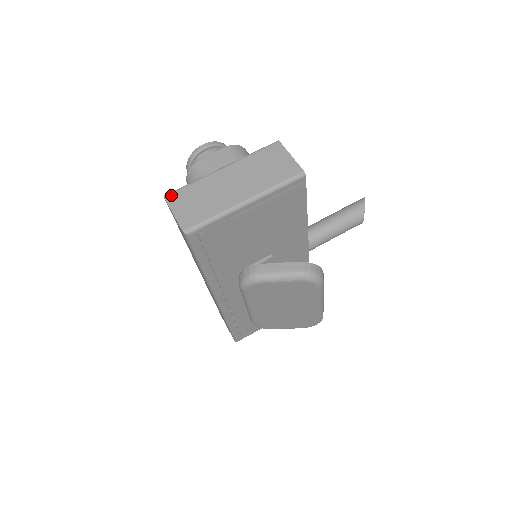
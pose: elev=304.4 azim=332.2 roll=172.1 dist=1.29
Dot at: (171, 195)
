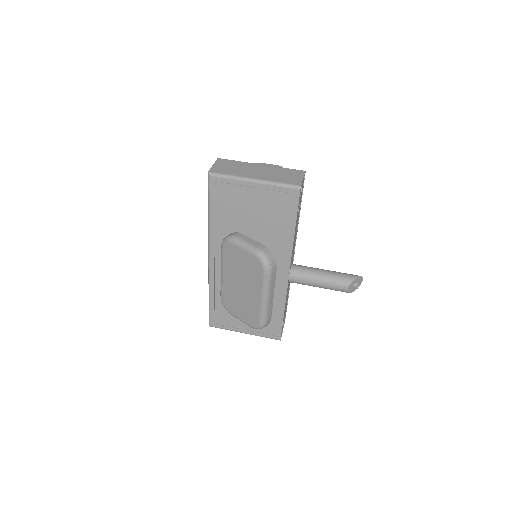
Dot at: (222, 159)
